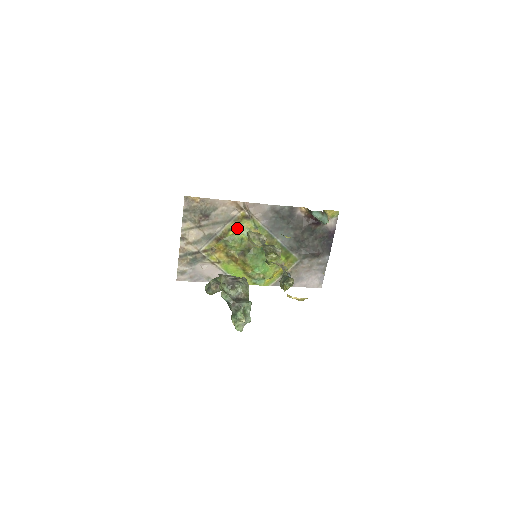
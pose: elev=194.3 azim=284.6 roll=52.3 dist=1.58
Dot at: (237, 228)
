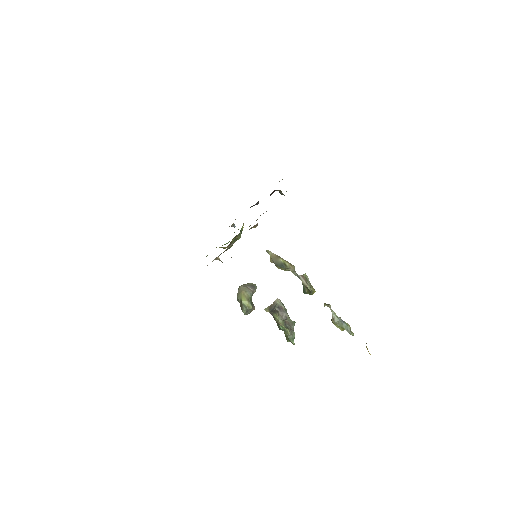
Dot at: occluded
